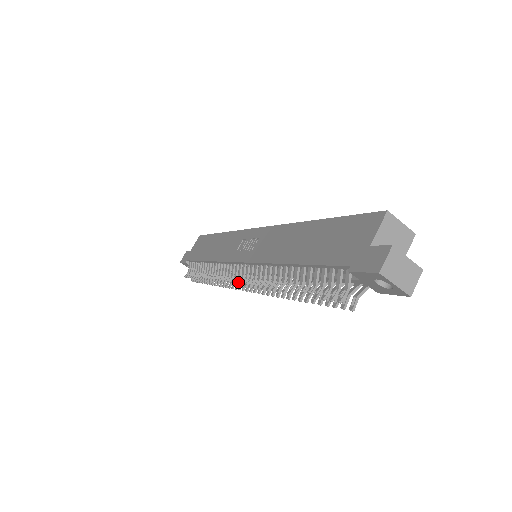
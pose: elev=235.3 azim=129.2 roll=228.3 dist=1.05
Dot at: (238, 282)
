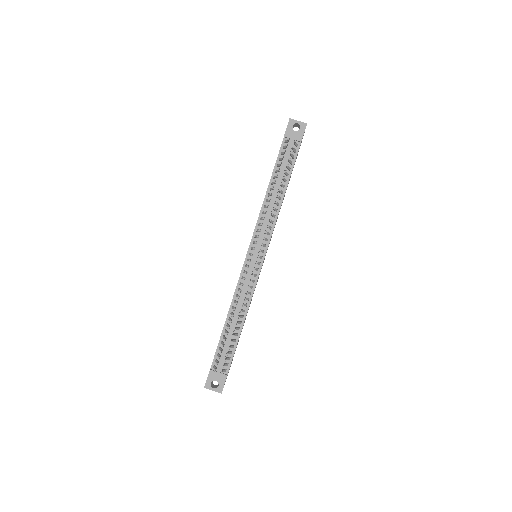
Dot at: (253, 249)
